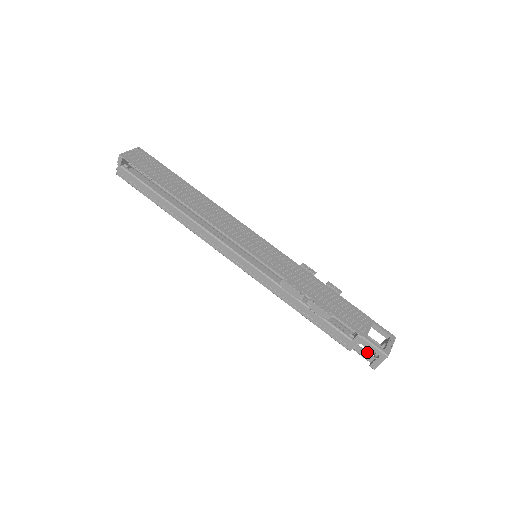
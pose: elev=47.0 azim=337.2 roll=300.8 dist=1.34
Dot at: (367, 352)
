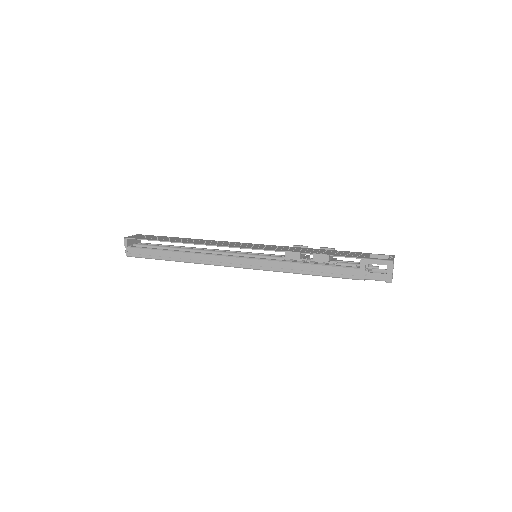
Dot at: (378, 273)
